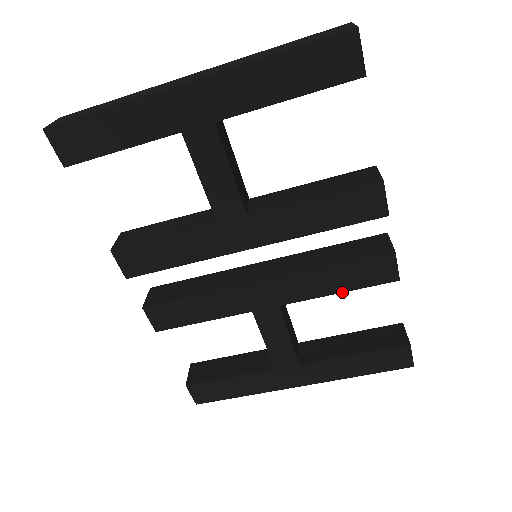
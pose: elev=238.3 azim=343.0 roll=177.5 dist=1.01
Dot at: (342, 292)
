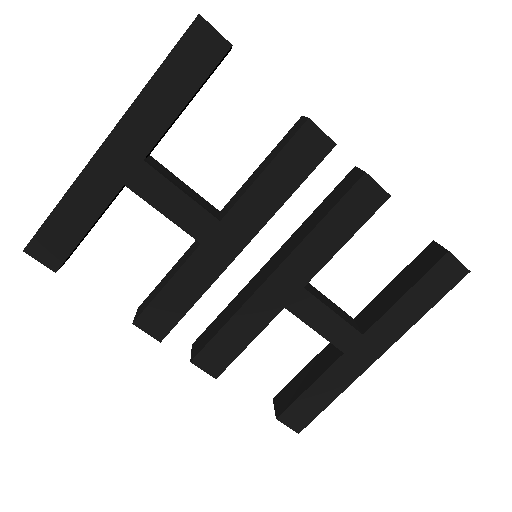
Dot at: (348, 239)
